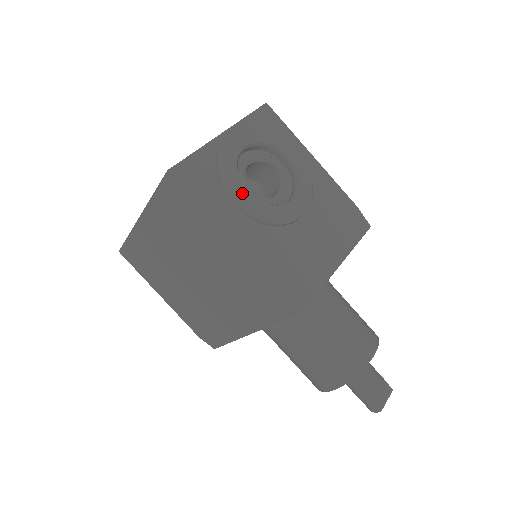
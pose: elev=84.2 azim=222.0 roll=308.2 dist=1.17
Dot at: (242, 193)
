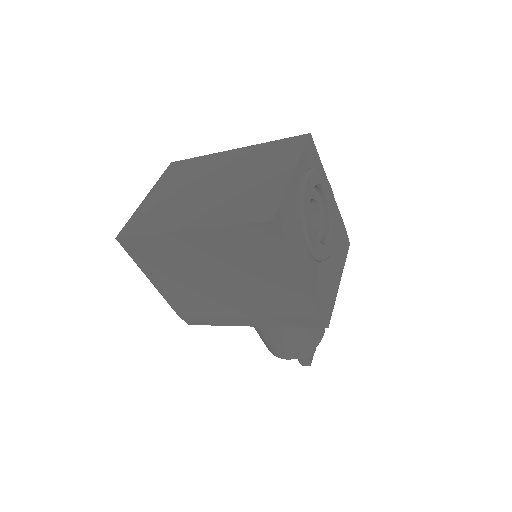
Dot at: (313, 238)
